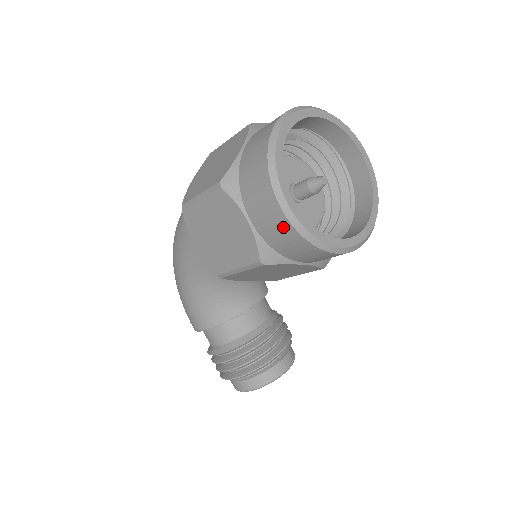
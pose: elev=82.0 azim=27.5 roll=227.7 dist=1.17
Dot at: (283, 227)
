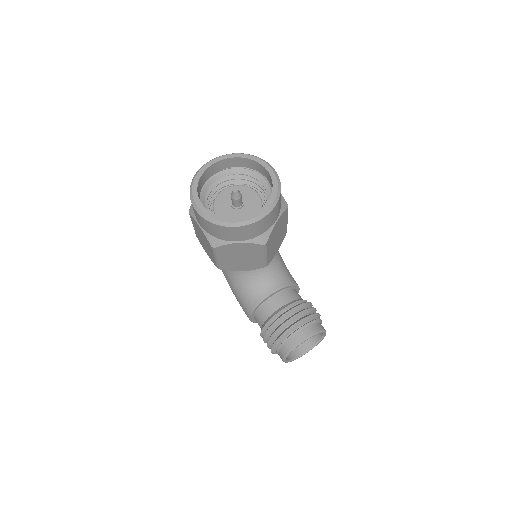
Dot at: (203, 220)
